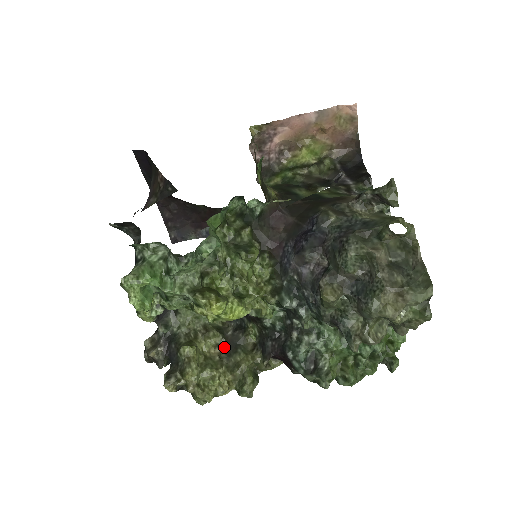
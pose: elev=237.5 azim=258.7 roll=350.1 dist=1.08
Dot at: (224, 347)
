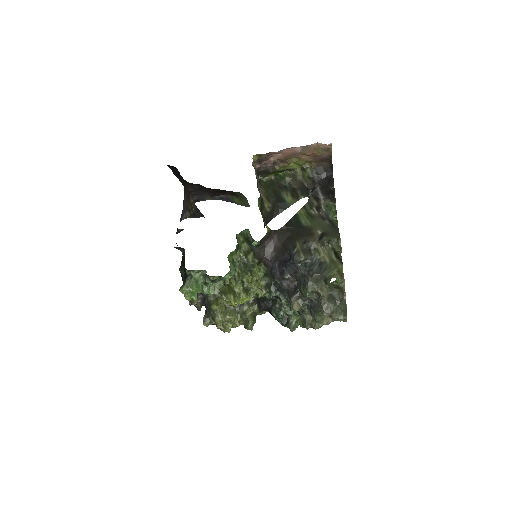
Dot at: occluded
